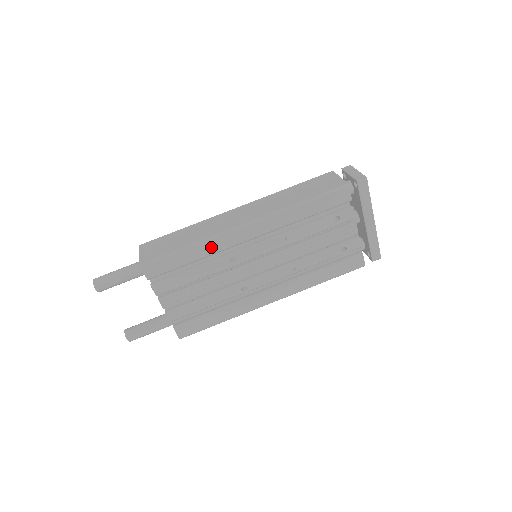
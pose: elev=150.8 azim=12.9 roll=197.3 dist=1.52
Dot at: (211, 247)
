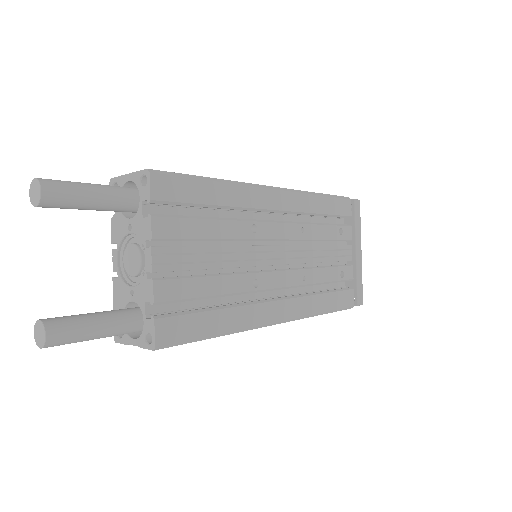
Dot at: (238, 195)
